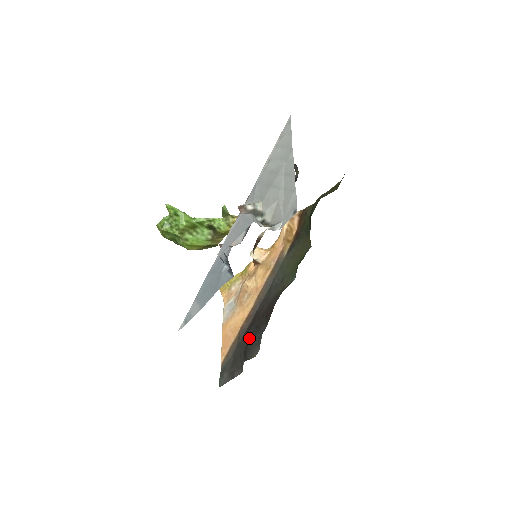
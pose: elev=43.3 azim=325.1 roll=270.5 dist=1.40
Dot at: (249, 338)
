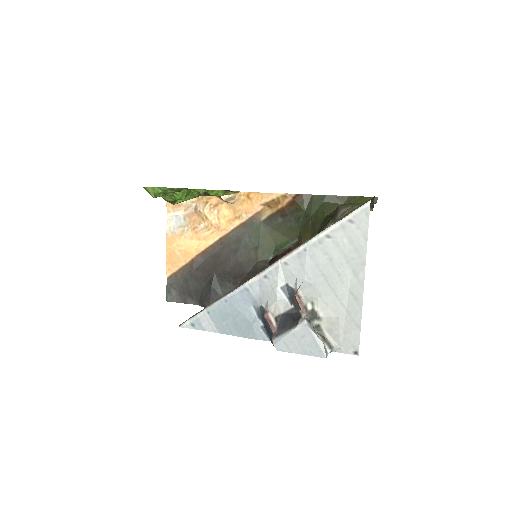
Dot at: (212, 286)
